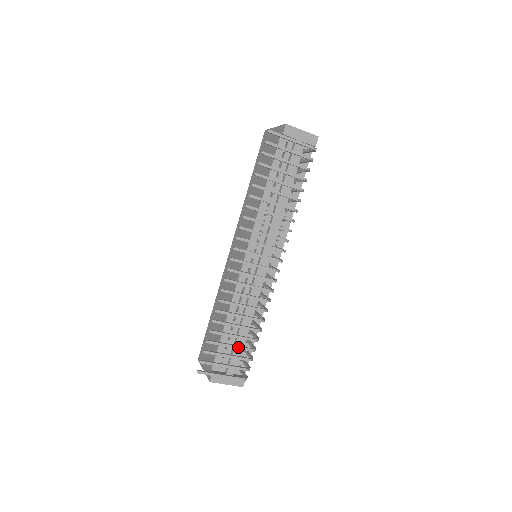
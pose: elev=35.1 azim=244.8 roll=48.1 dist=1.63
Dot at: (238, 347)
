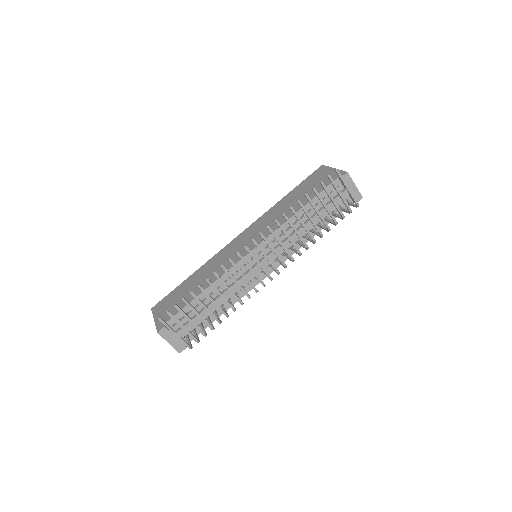
Dot at: (203, 319)
